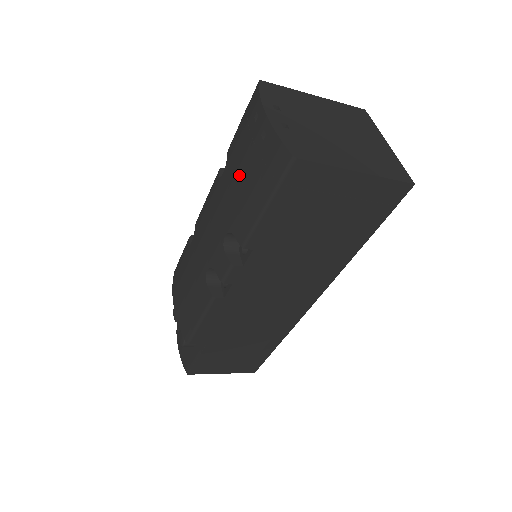
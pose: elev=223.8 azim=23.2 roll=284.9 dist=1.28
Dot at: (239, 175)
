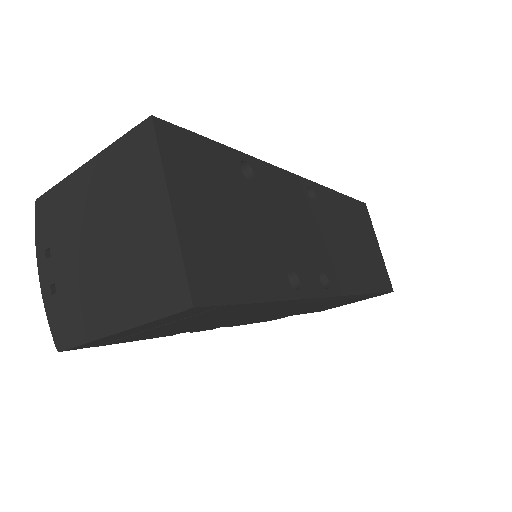
Dot at: occluded
